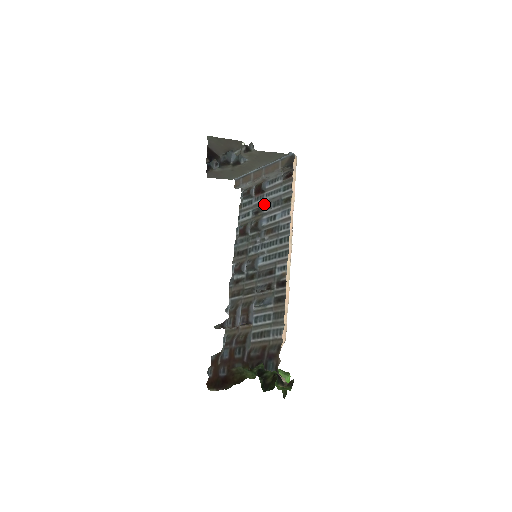
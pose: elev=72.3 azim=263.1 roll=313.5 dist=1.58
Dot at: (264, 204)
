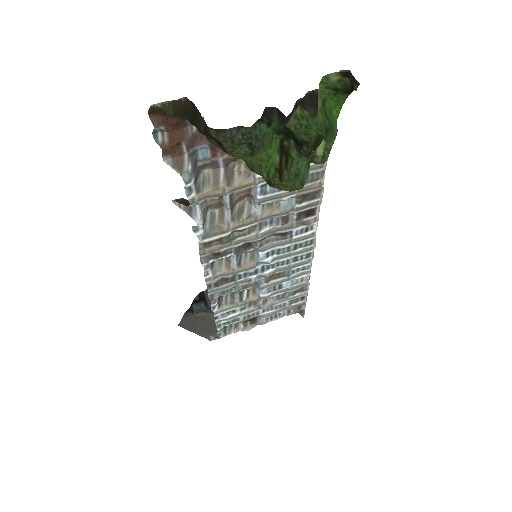
Dot at: (261, 305)
